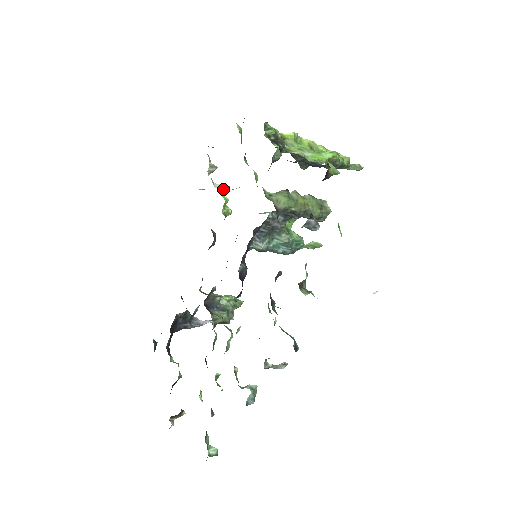
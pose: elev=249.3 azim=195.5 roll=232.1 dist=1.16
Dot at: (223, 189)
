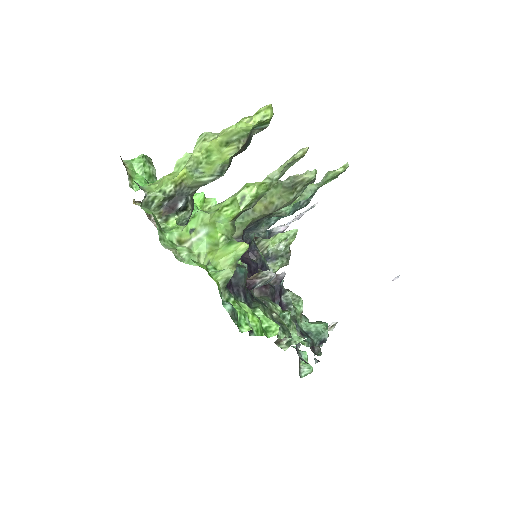
Dot at: occluded
